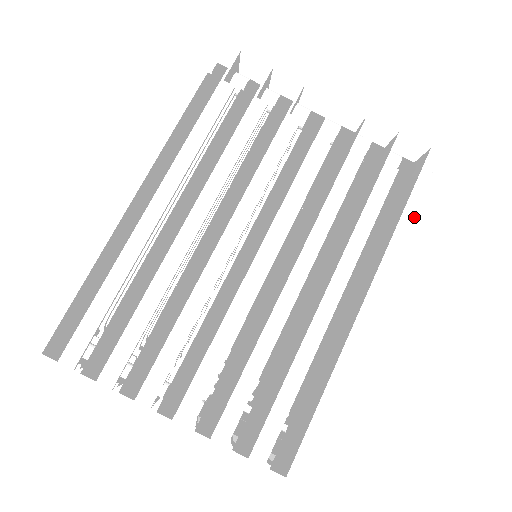
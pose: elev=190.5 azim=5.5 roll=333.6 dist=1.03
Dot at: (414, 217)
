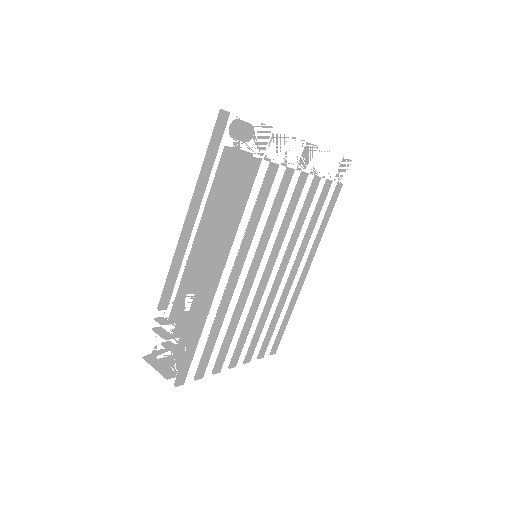
Dot at: (337, 208)
